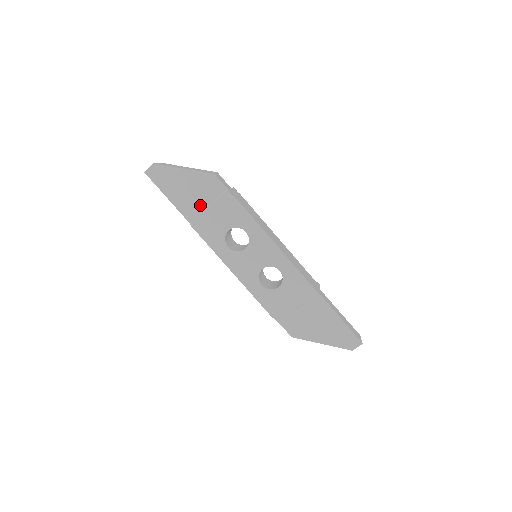
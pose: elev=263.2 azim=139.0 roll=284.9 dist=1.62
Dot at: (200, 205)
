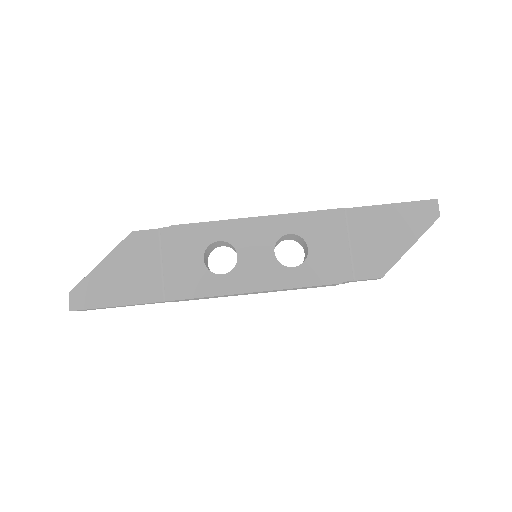
Dot at: (153, 273)
